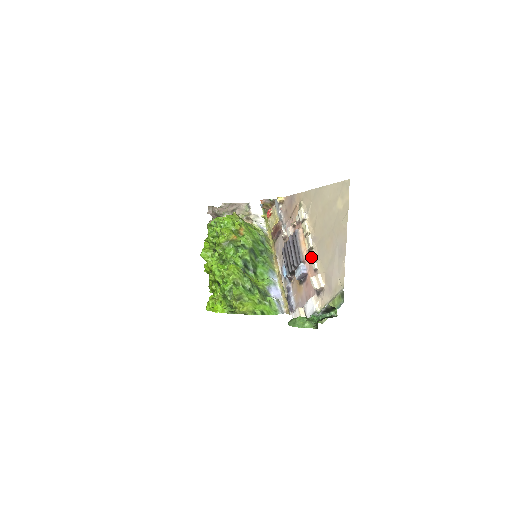
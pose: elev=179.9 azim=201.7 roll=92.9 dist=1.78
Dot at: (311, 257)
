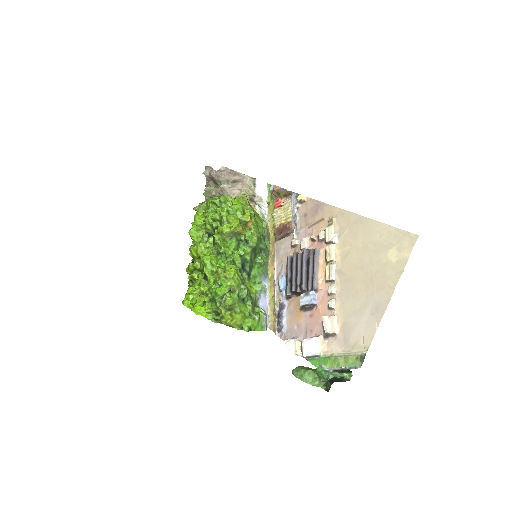
Dot at: (330, 292)
